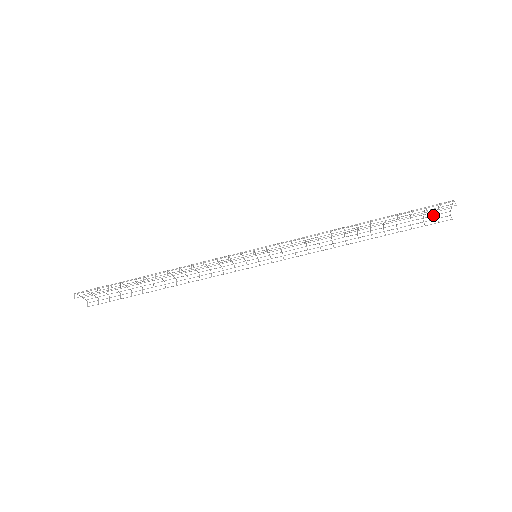
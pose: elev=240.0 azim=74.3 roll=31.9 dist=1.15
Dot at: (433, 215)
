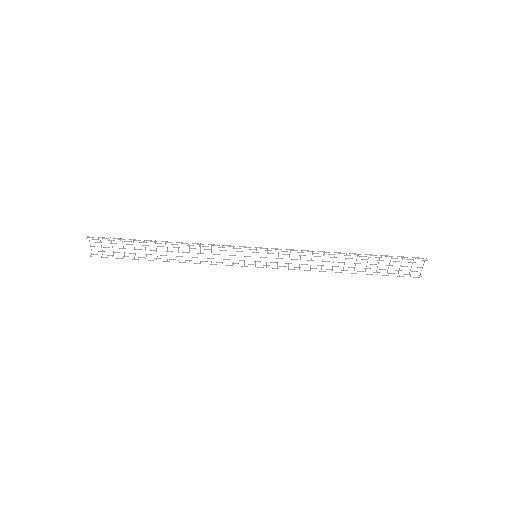
Dot at: occluded
